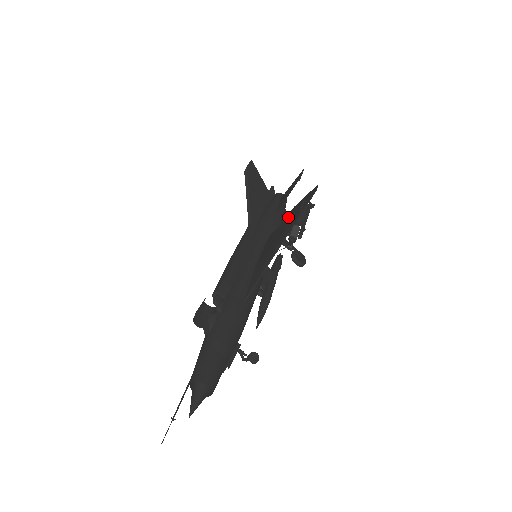
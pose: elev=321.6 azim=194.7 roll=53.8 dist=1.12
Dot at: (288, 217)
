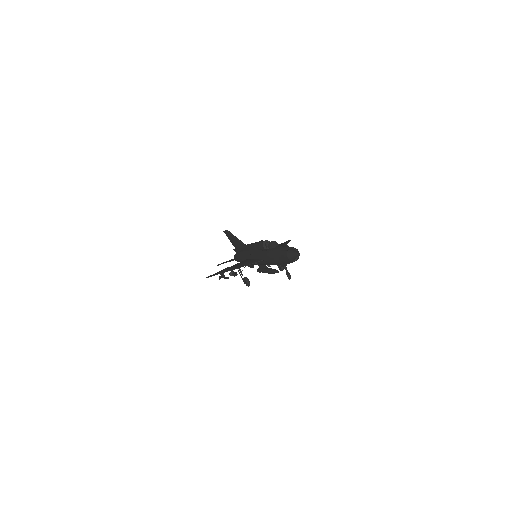
Dot at: occluded
